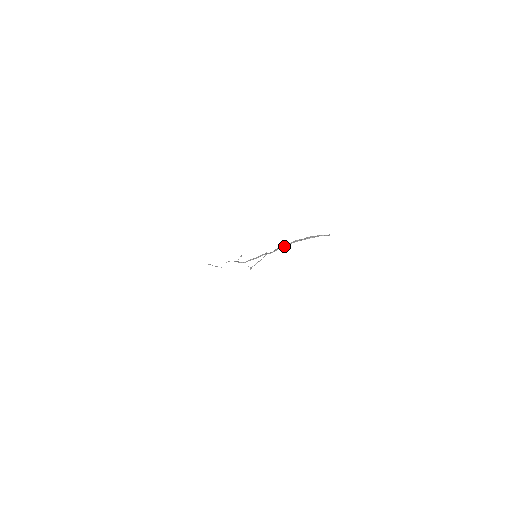
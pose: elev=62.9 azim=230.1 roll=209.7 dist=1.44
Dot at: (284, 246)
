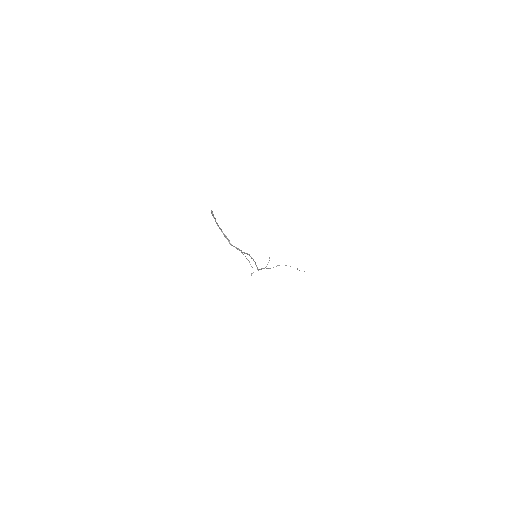
Dot at: (229, 242)
